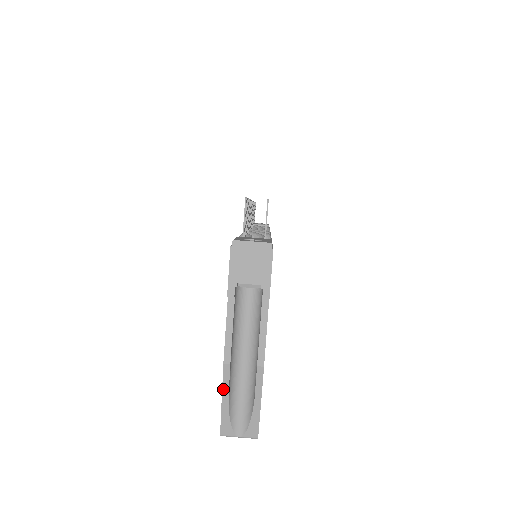
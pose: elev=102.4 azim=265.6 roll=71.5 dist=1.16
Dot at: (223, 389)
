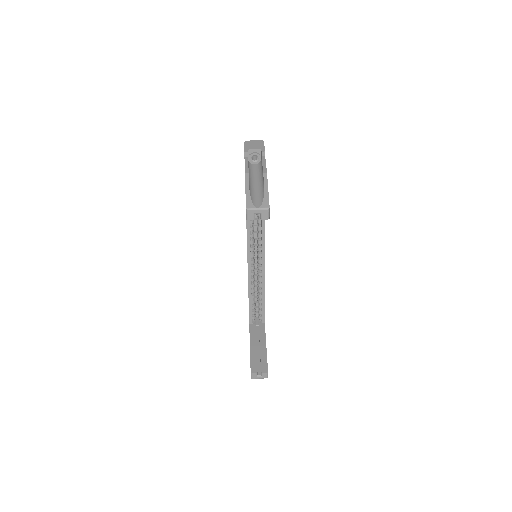
Dot at: (246, 185)
